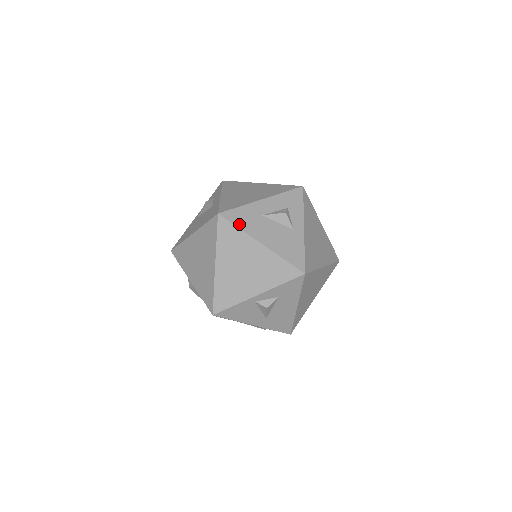
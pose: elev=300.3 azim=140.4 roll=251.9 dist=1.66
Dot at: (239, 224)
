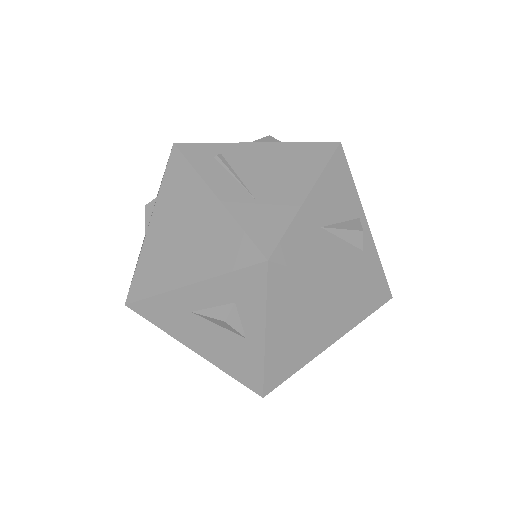
Dot at: (158, 322)
